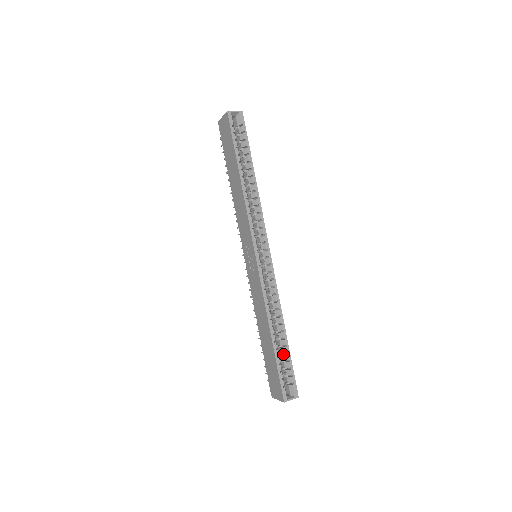
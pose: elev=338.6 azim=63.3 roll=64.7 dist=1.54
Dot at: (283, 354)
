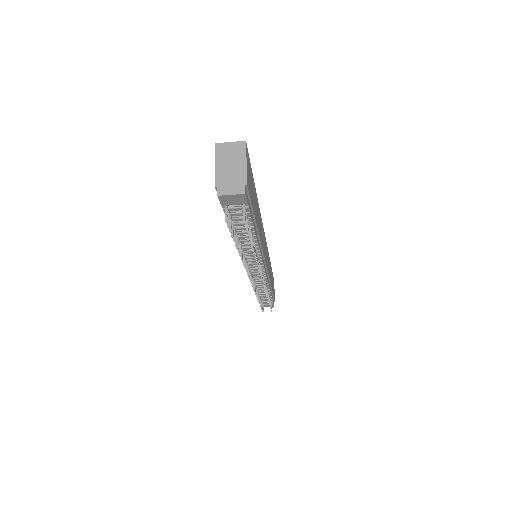
Dot at: occluded
